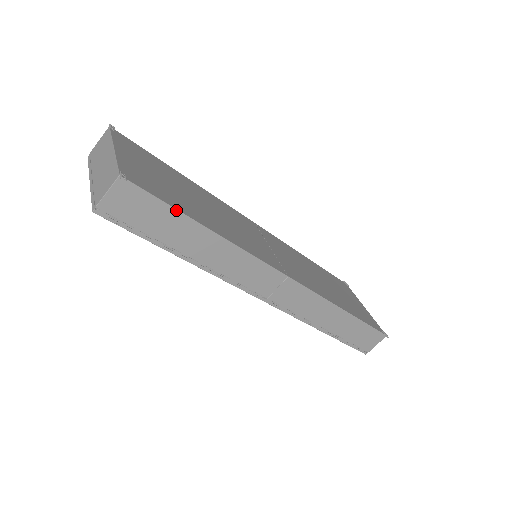
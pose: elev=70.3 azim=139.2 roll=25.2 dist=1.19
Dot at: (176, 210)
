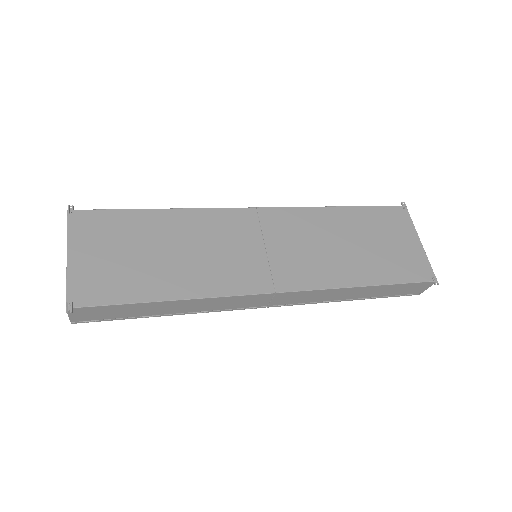
Dot at: (129, 304)
